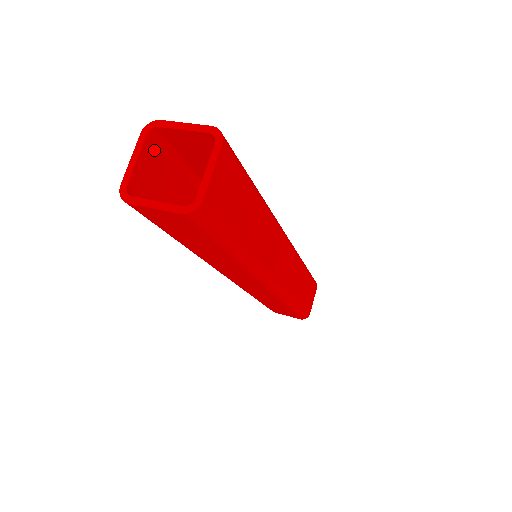
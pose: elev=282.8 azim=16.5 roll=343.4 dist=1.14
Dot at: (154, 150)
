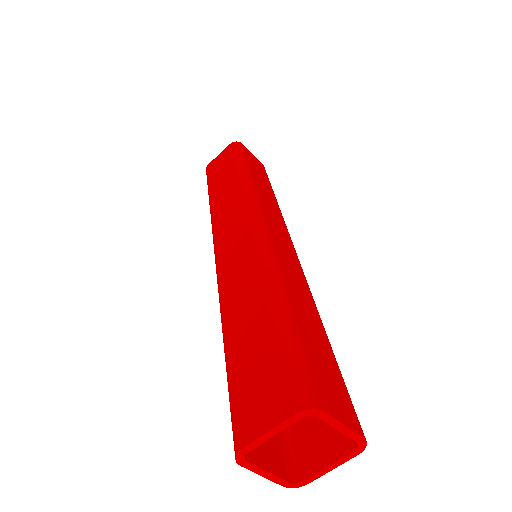
Dot at: (289, 402)
